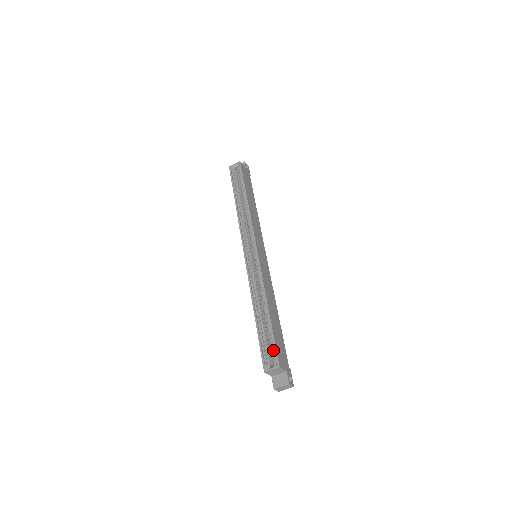
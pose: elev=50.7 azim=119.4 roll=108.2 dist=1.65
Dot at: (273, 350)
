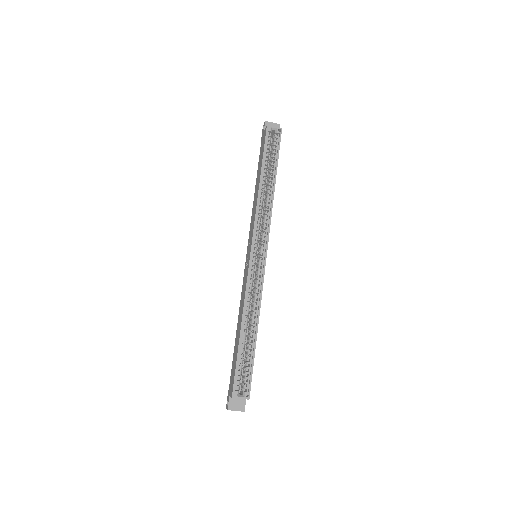
Dot at: (247, 378)
